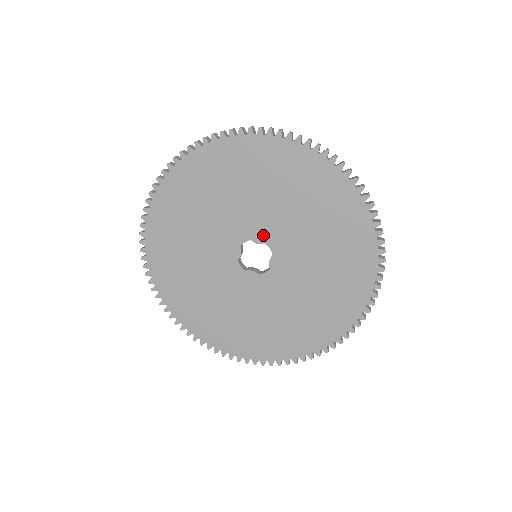
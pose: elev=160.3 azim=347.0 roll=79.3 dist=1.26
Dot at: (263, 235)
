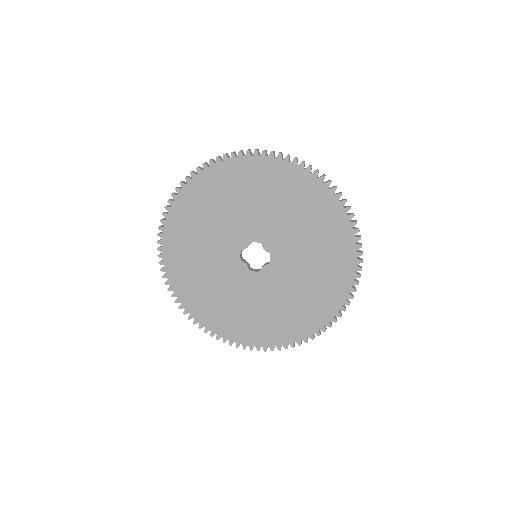
Dot at: (244, 240)
